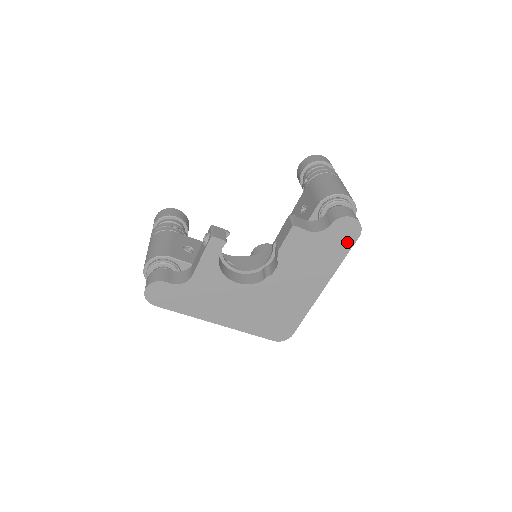
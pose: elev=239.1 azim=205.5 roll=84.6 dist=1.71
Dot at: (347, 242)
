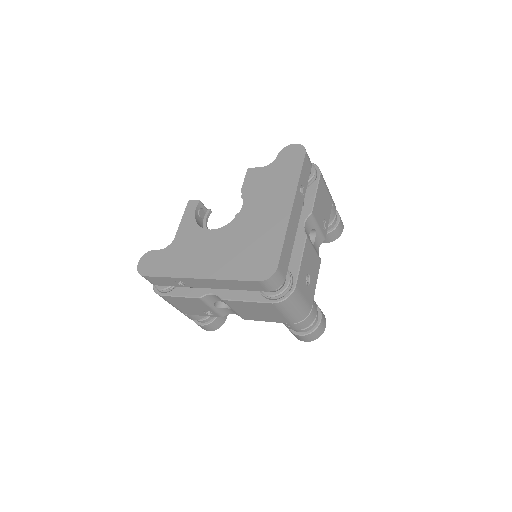
Dot at: (297, 161)
